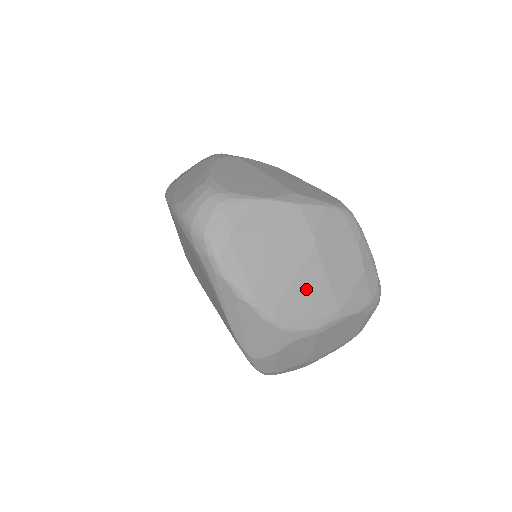
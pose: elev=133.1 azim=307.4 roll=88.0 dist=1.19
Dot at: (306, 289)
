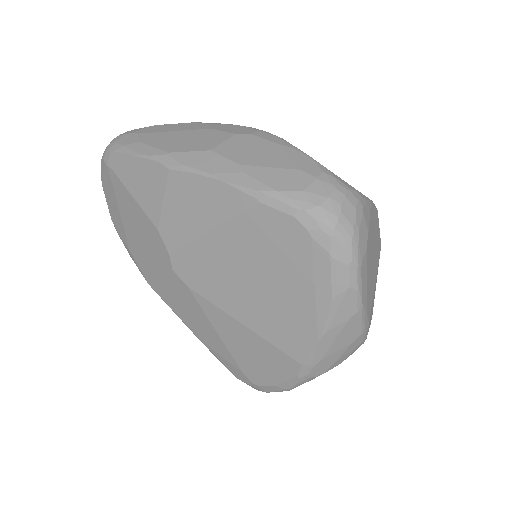
Dot at: occluded
